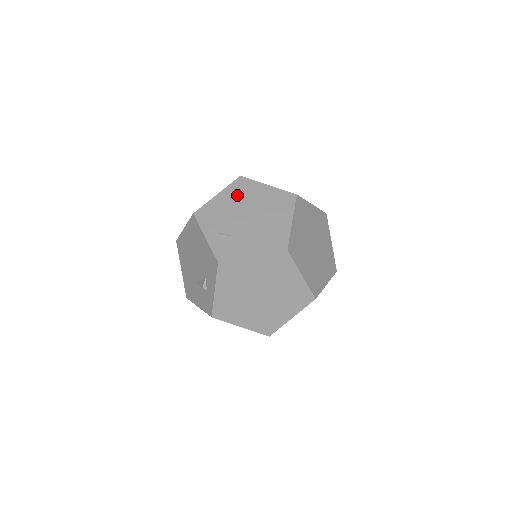
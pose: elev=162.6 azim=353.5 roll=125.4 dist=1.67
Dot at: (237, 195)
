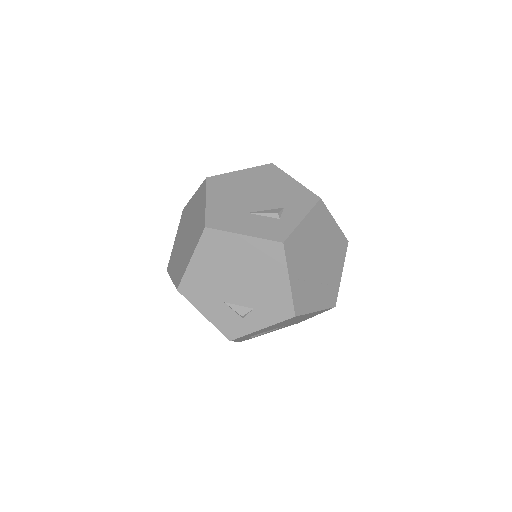
Dot at: occluded
